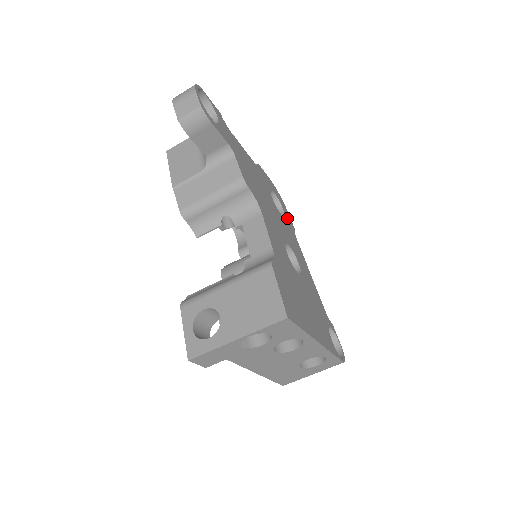
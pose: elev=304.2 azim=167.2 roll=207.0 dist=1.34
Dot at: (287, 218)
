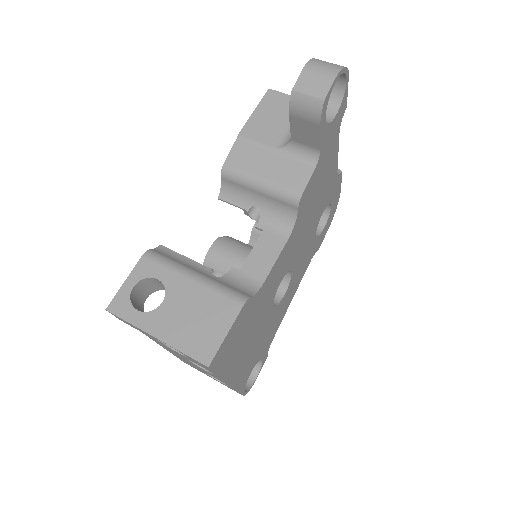
Dot at: (320, 237)
